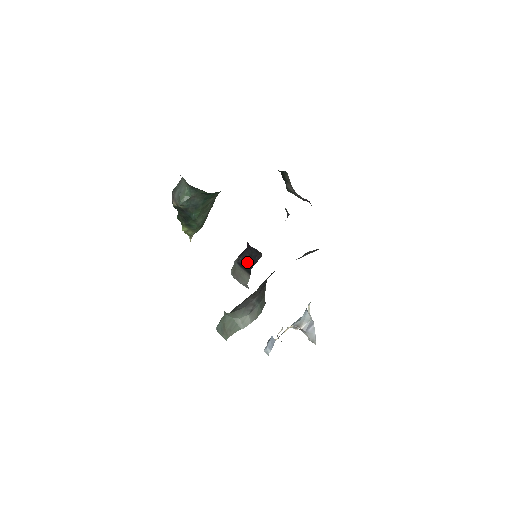
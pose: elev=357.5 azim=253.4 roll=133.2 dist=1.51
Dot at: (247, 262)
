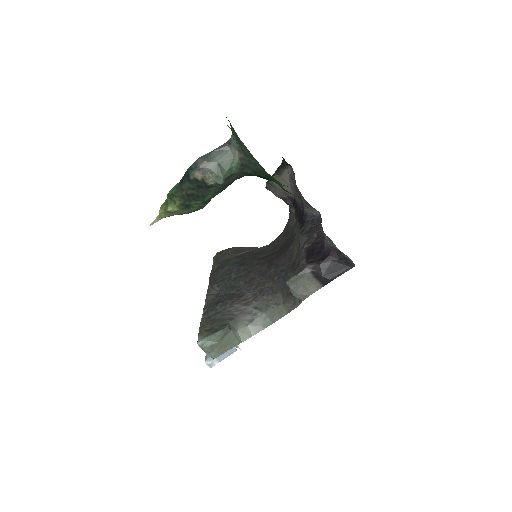
Dot at: (328, 272)
